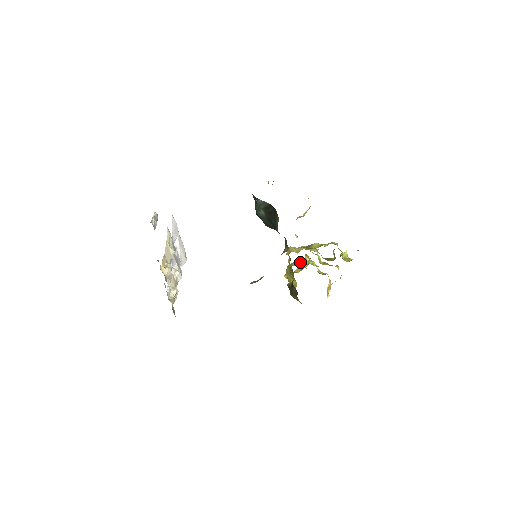
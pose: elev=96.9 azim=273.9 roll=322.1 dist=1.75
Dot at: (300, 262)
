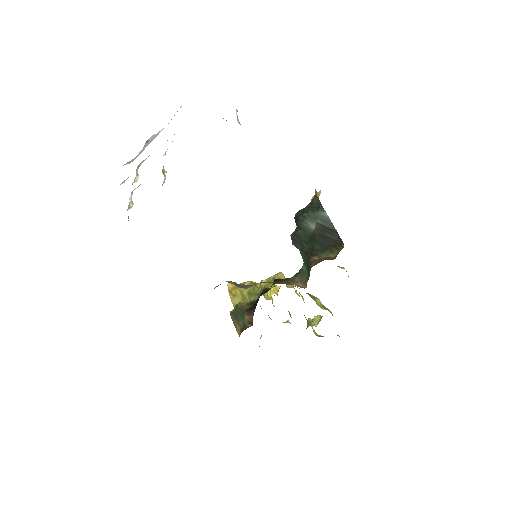
Dot at: occluded
